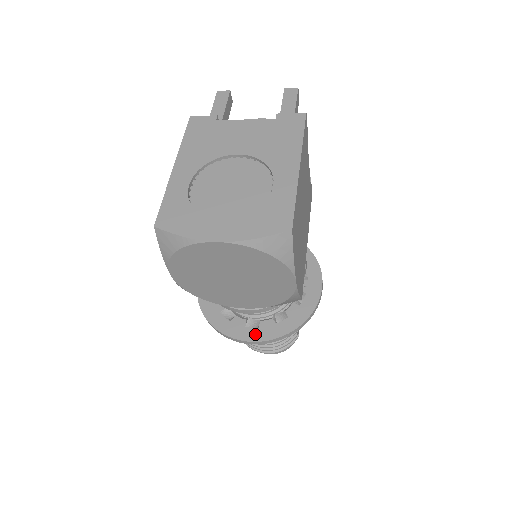
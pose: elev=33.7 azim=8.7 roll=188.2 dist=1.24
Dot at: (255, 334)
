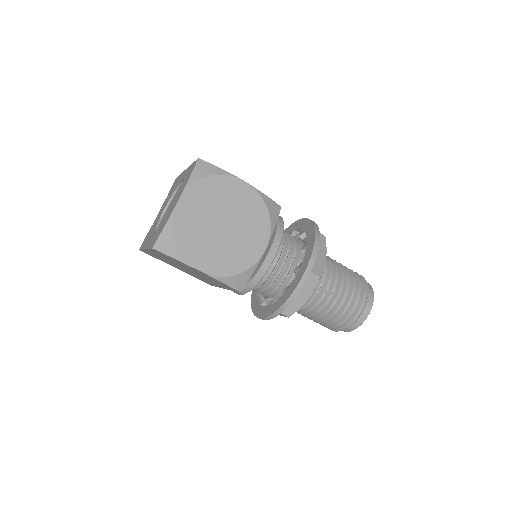
Dot at: (304, 264)
